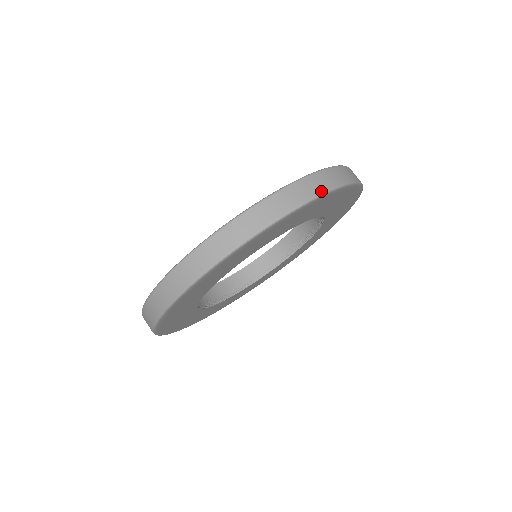
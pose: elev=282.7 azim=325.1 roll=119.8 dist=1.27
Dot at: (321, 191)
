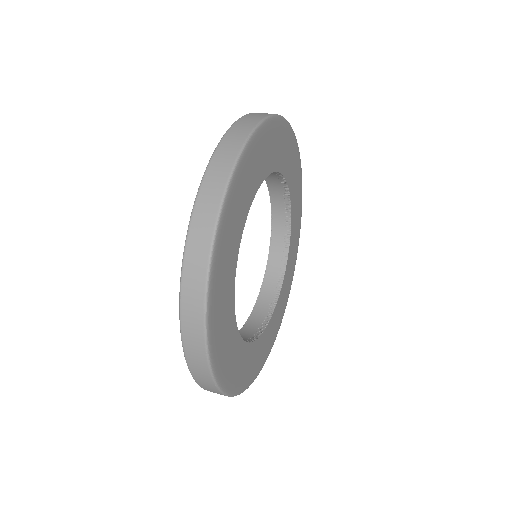
Dot at: (275, 114)
